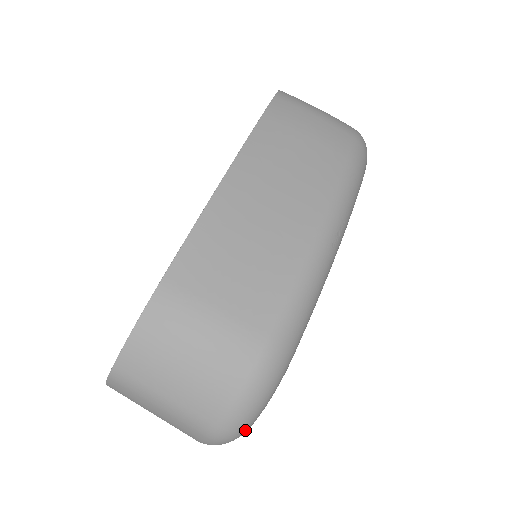
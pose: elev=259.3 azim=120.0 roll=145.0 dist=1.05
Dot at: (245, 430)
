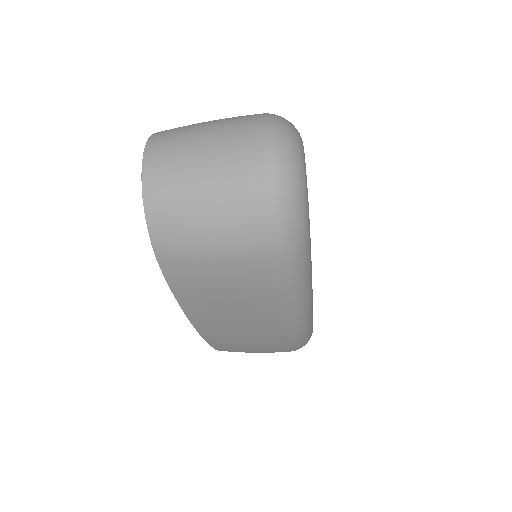
Dot at: occluded
